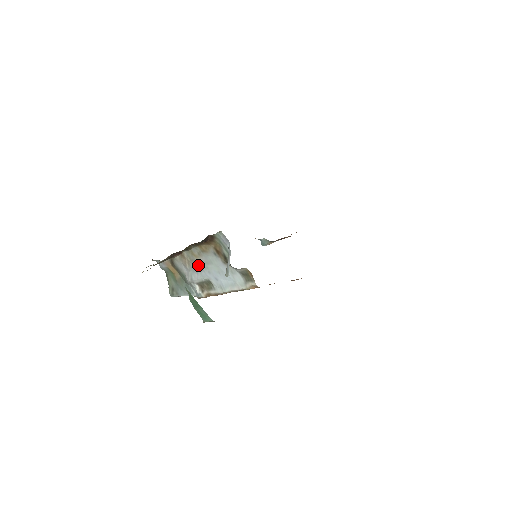
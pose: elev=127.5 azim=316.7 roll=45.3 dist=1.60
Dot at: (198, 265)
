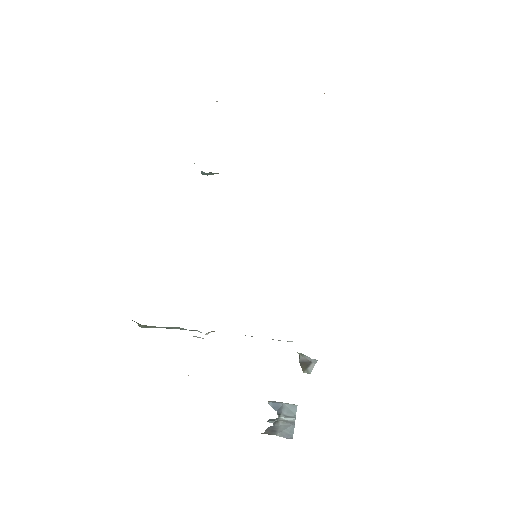
Dot at: occluded
